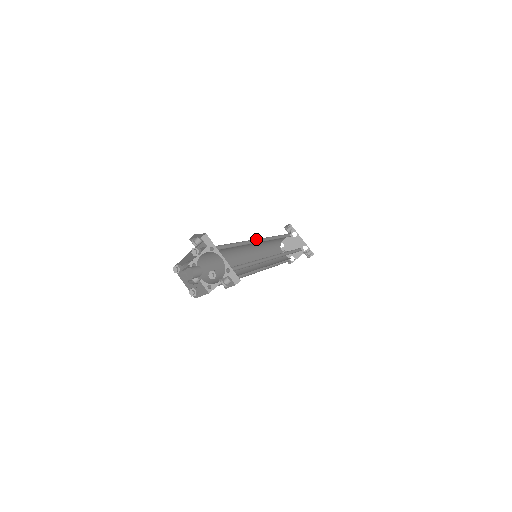
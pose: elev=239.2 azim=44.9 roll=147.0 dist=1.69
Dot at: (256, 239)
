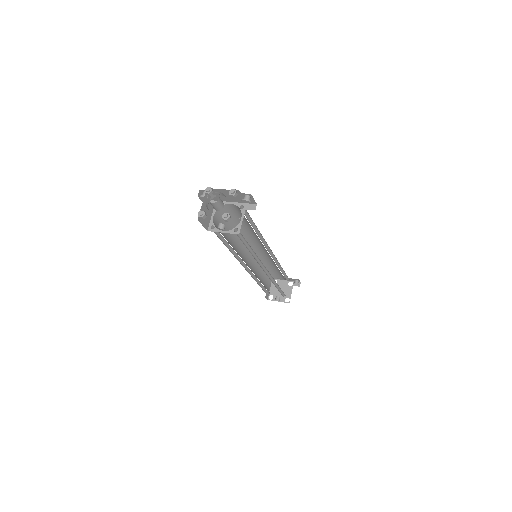
Dot at: occluded
